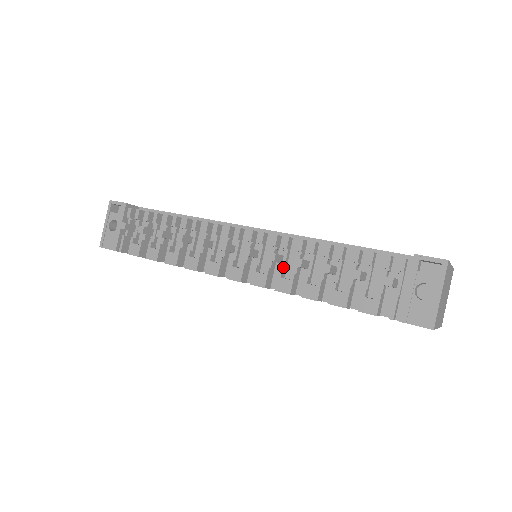
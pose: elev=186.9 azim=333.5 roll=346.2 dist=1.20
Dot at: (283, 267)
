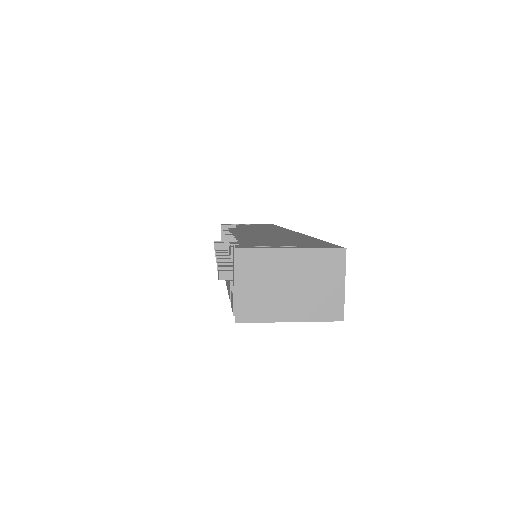
Dot at: occluded
